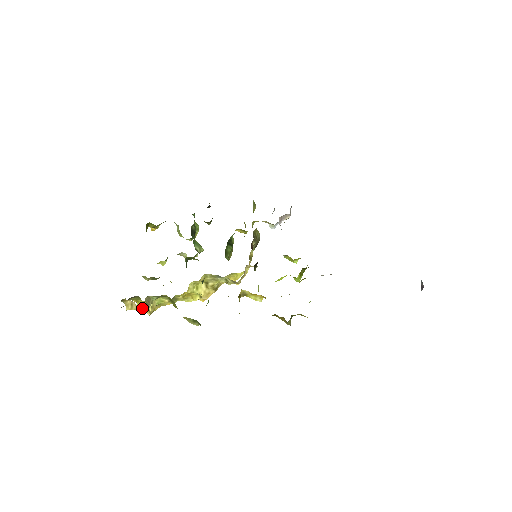
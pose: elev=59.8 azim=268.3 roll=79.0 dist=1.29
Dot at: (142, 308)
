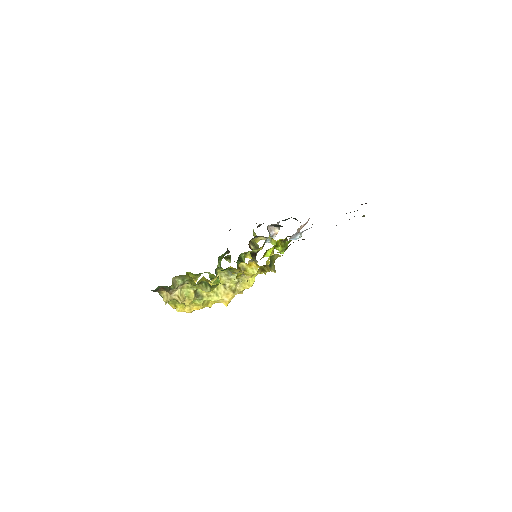
Dot at: (174, 297)
